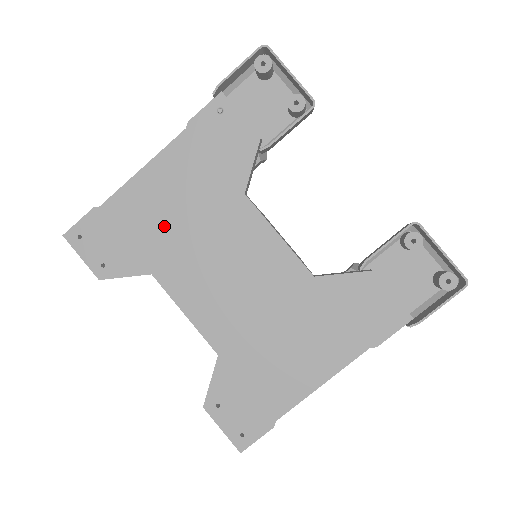
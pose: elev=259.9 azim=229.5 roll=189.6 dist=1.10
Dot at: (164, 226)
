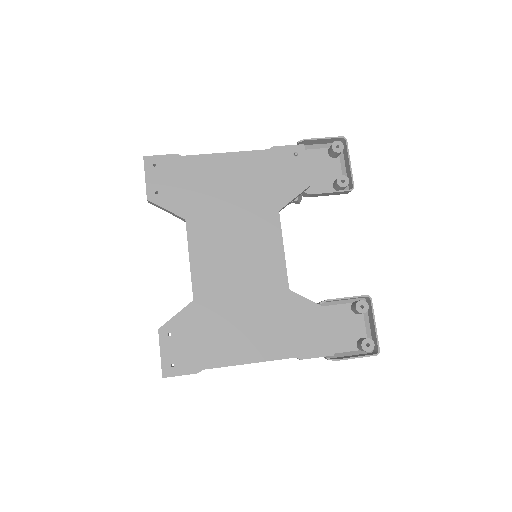
Dot at: (215, 196)
